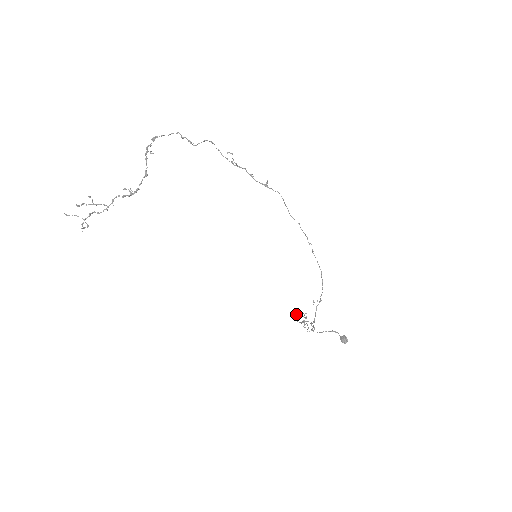
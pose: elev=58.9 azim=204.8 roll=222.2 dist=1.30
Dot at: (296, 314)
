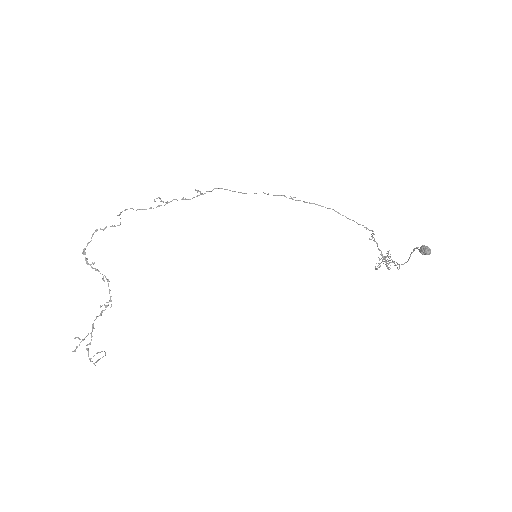
Dot at: (379, 260)
